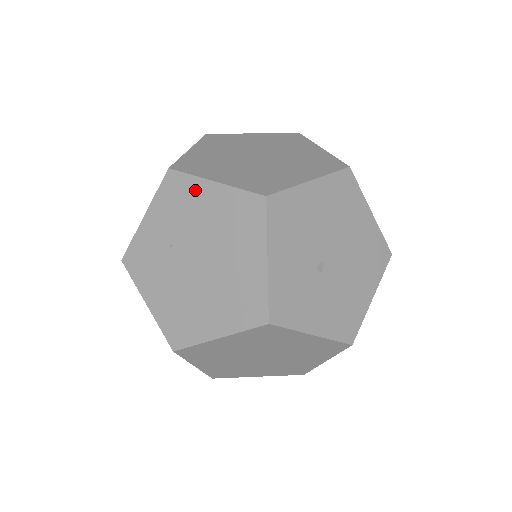
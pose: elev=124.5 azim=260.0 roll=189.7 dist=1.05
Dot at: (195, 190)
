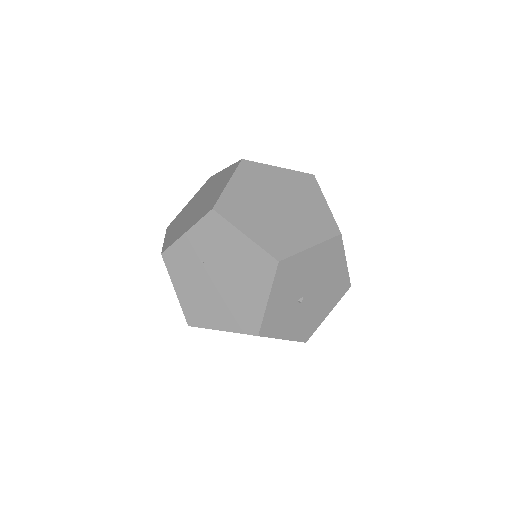
Dot at: (229, 234)
